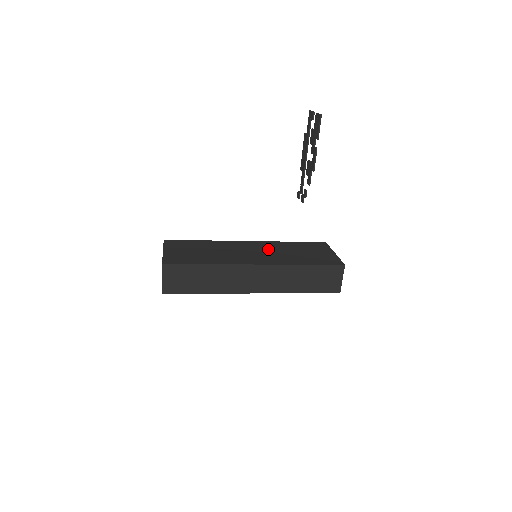
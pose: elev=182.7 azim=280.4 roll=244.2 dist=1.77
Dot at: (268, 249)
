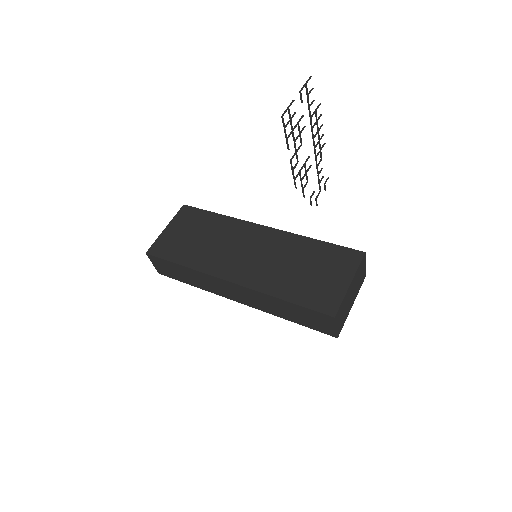
Dot at: (271, 251)
